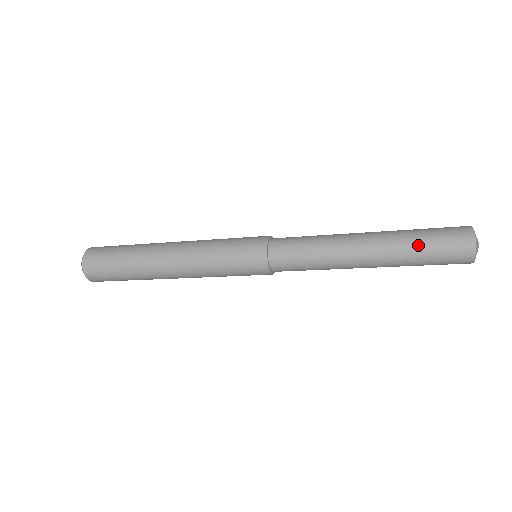
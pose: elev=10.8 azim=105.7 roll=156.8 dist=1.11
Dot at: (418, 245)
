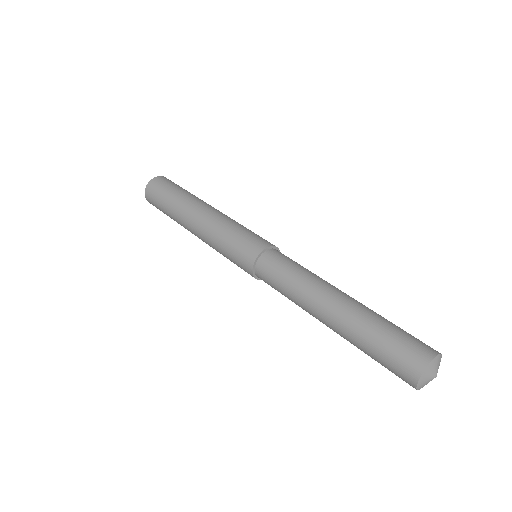
Dot at: (368, 345)
